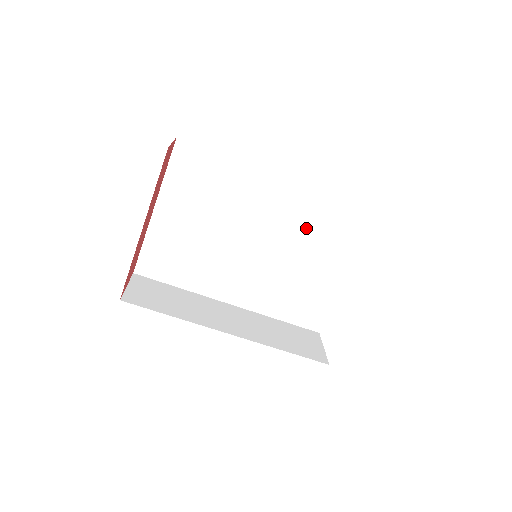
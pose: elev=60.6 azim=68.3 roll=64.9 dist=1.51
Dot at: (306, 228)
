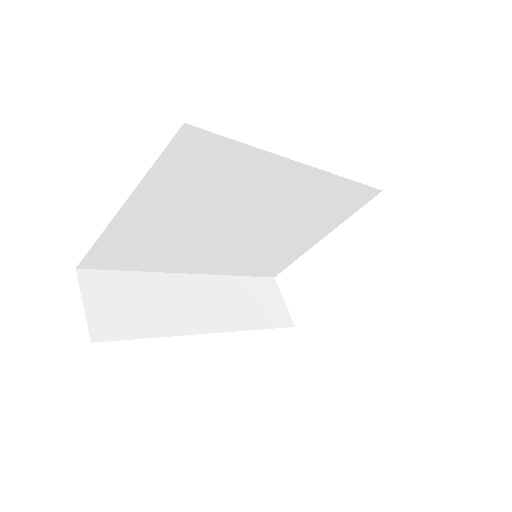
Dot at: (307, 207)
